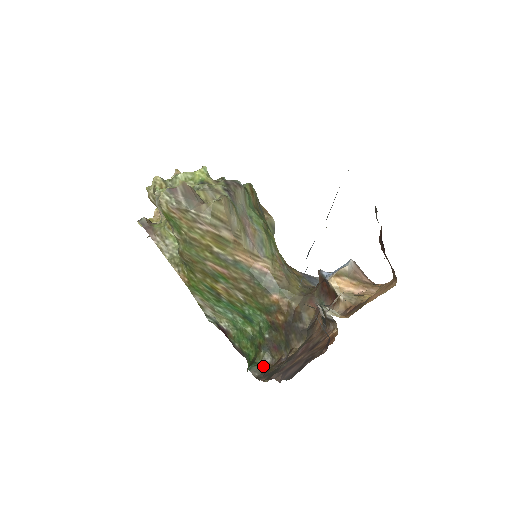
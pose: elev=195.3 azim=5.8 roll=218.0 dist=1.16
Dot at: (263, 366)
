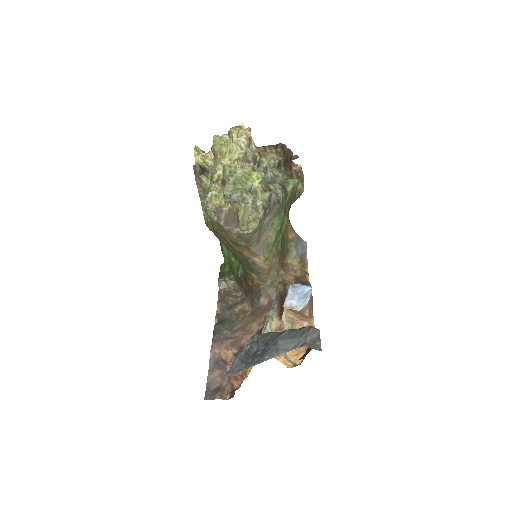
Dot at: (228, 284)
